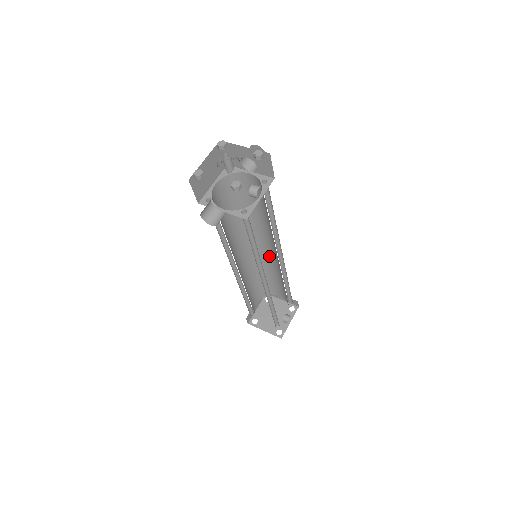
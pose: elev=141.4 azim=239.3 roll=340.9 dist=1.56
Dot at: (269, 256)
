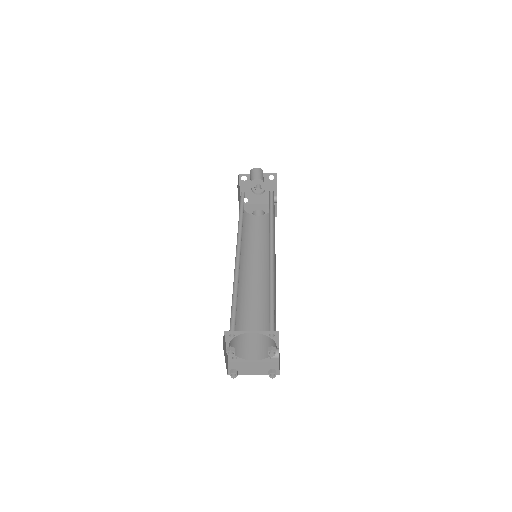
Dot at: (255, 290)
